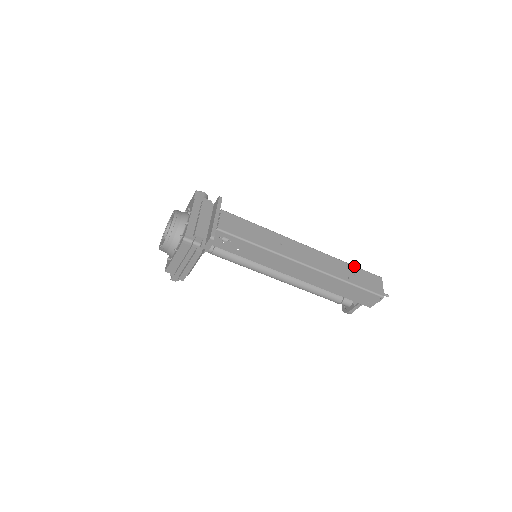
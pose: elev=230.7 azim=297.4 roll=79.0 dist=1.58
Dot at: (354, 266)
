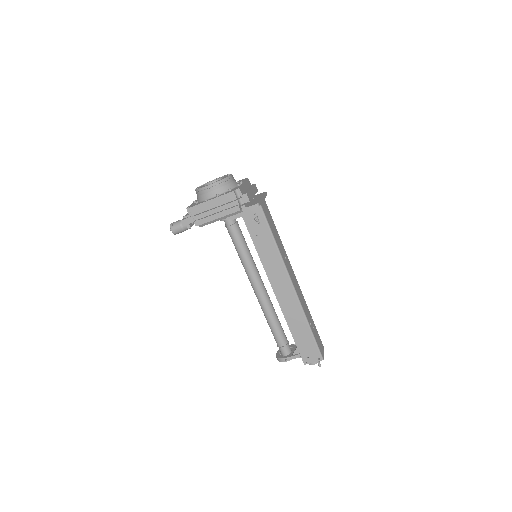
Dot at: occluded
